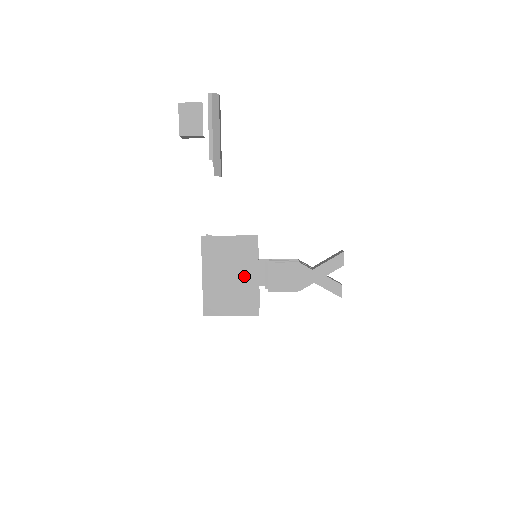
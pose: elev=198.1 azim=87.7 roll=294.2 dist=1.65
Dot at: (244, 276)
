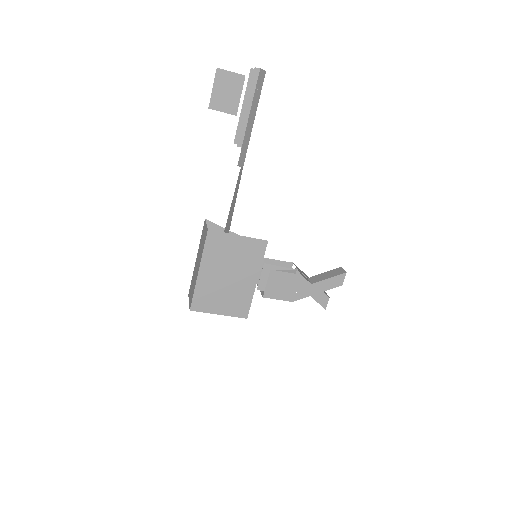
Dot at: (243, 279)
